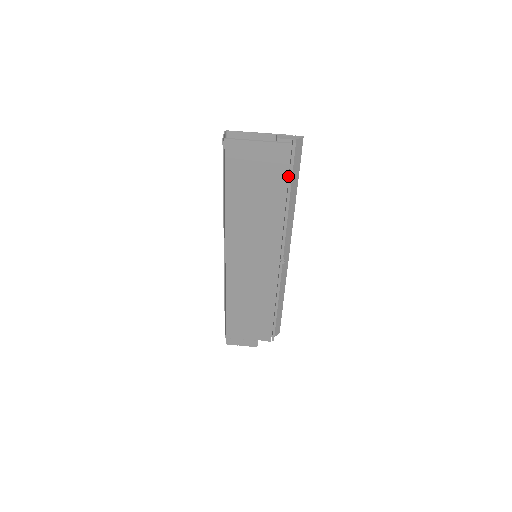
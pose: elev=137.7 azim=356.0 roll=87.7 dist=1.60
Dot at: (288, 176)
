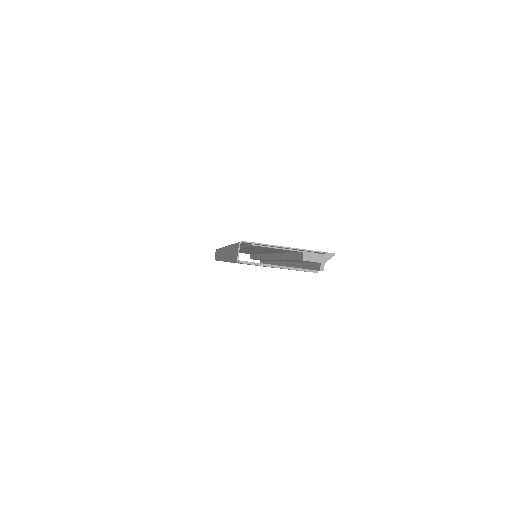
Dot at: (306, 262)
